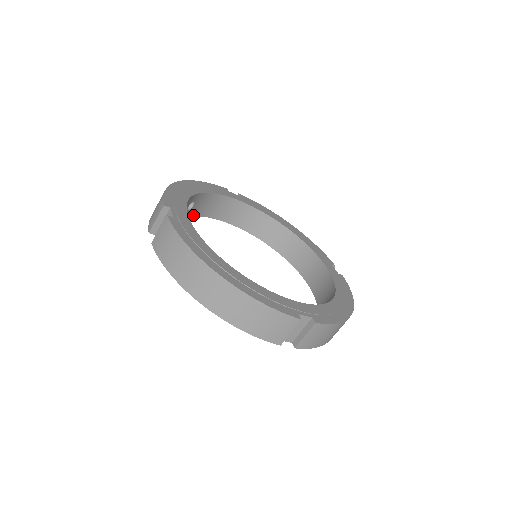
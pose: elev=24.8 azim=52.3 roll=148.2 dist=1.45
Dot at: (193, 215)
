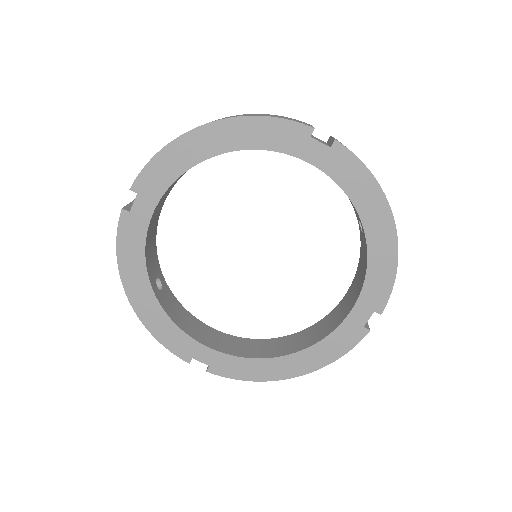
Dot at: (164, 310)
